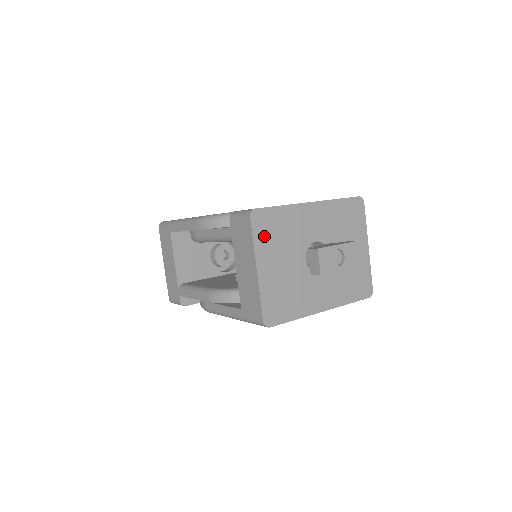
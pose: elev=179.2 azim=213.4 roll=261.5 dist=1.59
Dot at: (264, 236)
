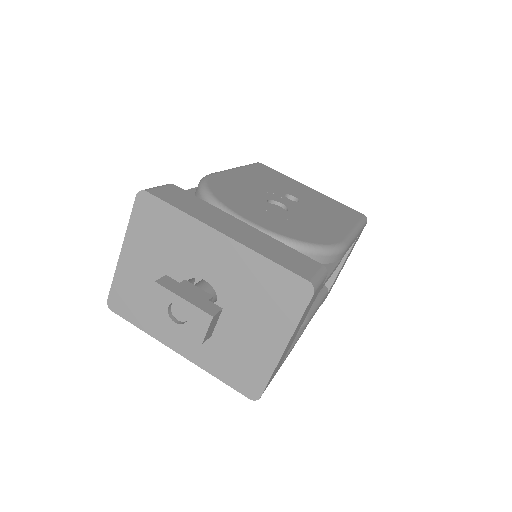
Dot at: (143, 225)
